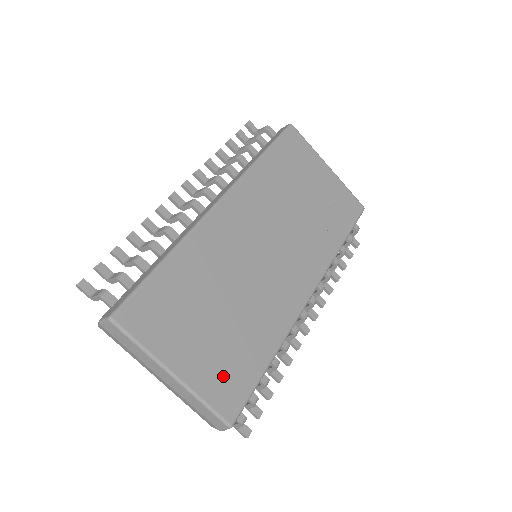
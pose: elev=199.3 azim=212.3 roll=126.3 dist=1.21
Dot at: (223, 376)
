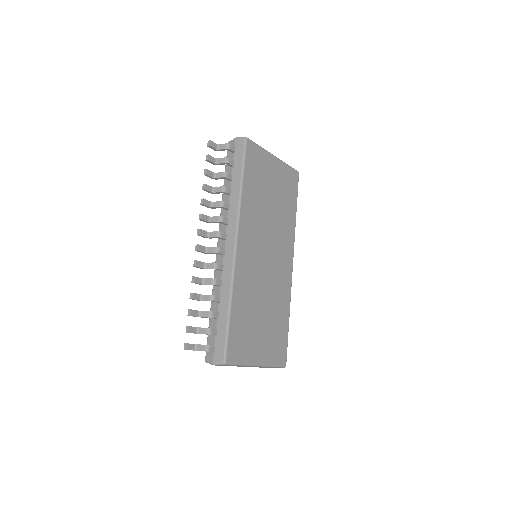
Dot at: (275, 347)
